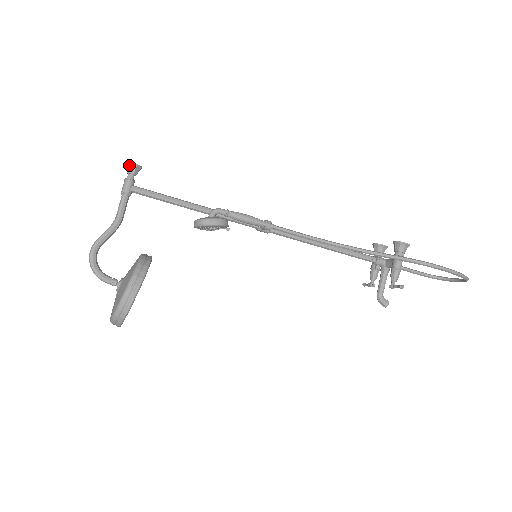
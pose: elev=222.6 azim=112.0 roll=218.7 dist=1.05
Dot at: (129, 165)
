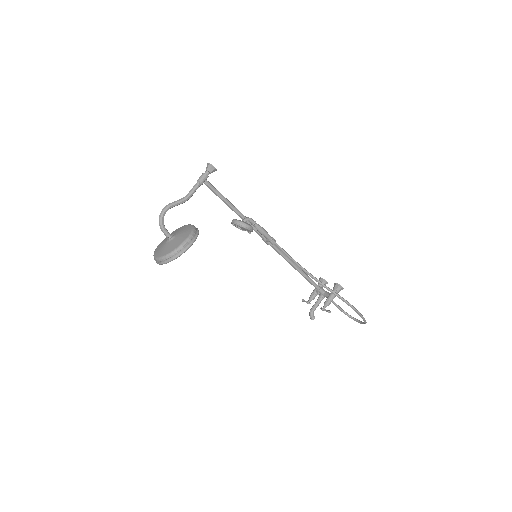
Dot at: (210, 166)
